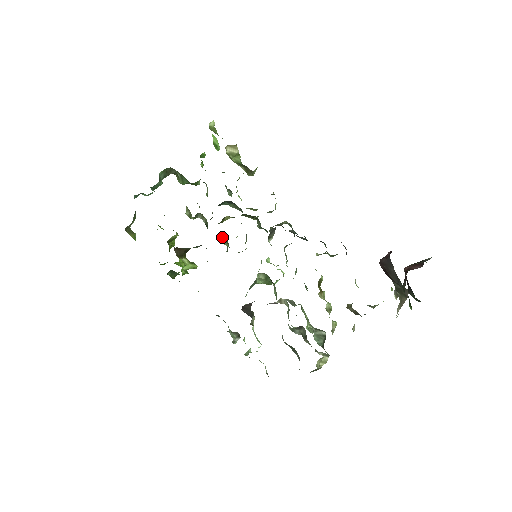
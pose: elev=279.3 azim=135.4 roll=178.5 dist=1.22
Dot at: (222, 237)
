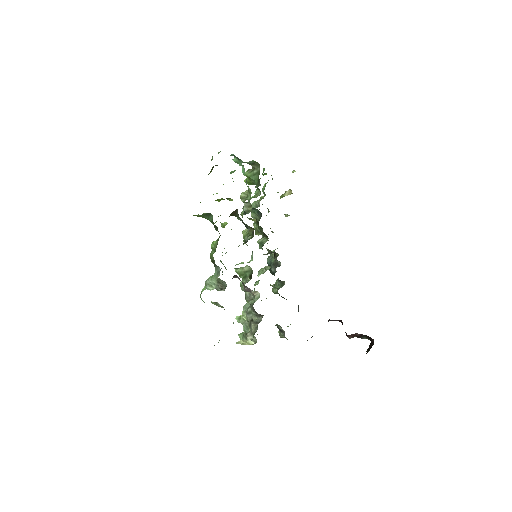
Dot at: (251, 228)
